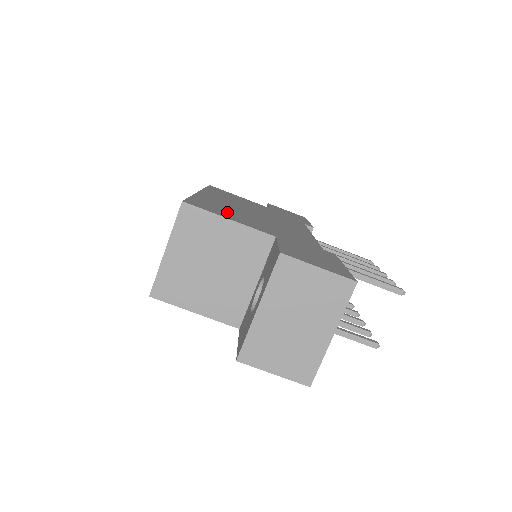
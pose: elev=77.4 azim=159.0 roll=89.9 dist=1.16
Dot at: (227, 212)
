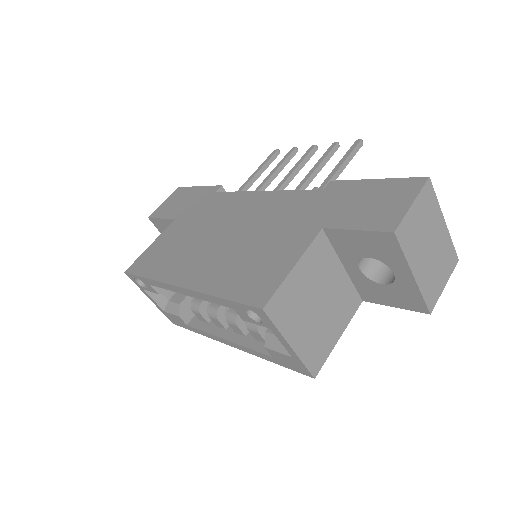
Dot at: (260, 266)
